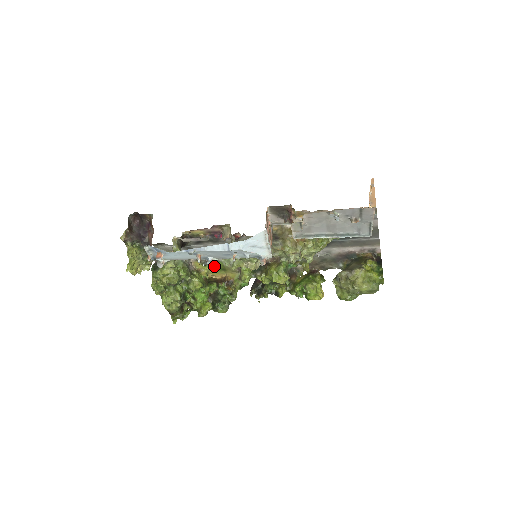
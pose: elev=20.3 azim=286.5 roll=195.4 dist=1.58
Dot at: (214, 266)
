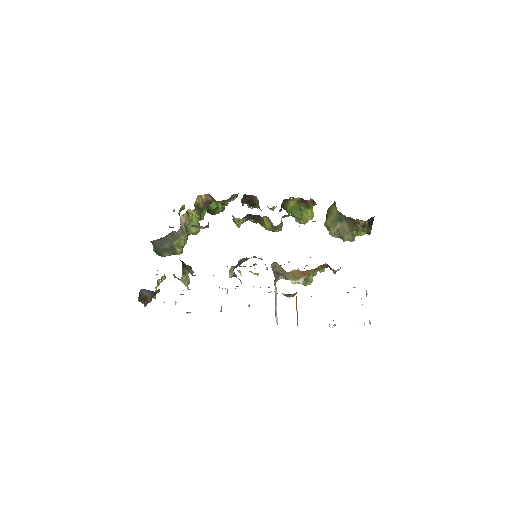
Dot at: occluded
